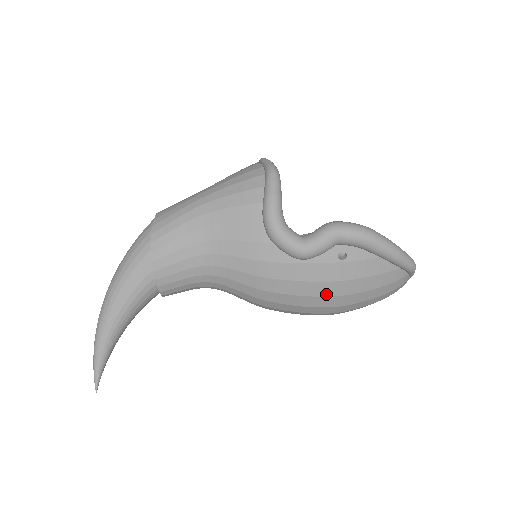
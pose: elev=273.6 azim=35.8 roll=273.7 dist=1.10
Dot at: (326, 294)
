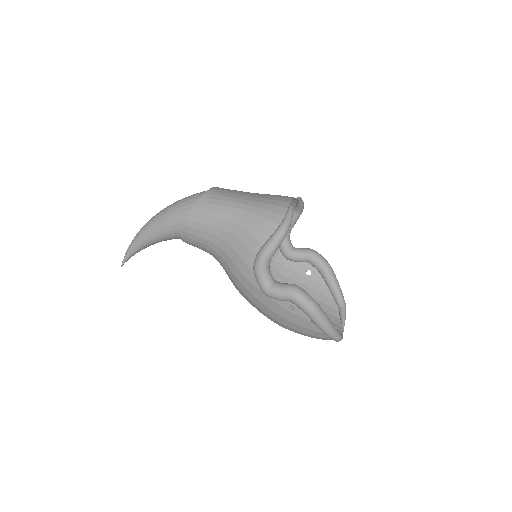
Dot at: (272, 317)
